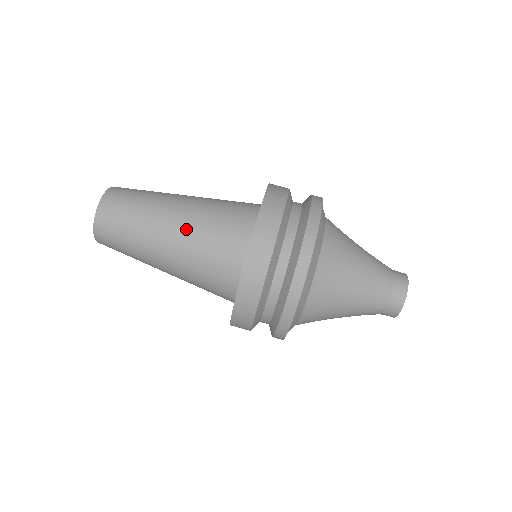
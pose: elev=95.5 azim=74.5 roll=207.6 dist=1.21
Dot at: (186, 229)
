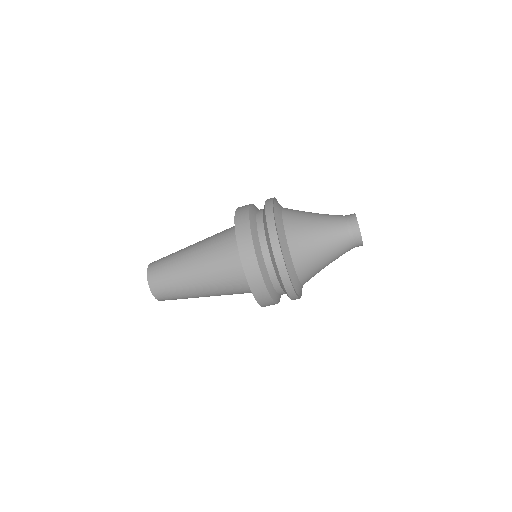
Dot at: occluded
